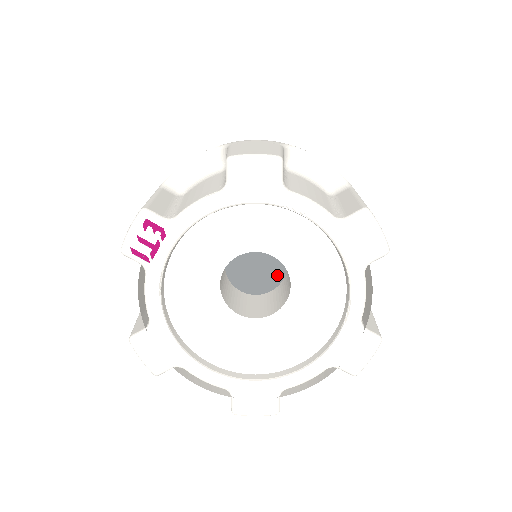
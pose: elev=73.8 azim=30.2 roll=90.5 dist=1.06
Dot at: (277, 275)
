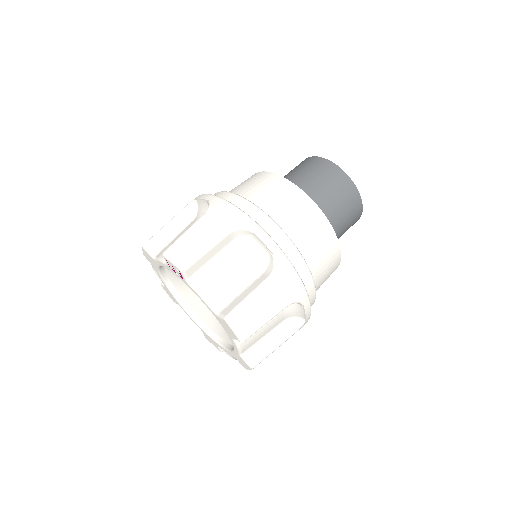
Dot at: occluded
